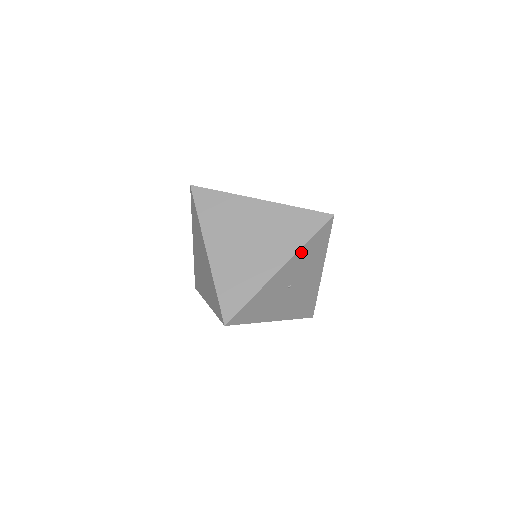
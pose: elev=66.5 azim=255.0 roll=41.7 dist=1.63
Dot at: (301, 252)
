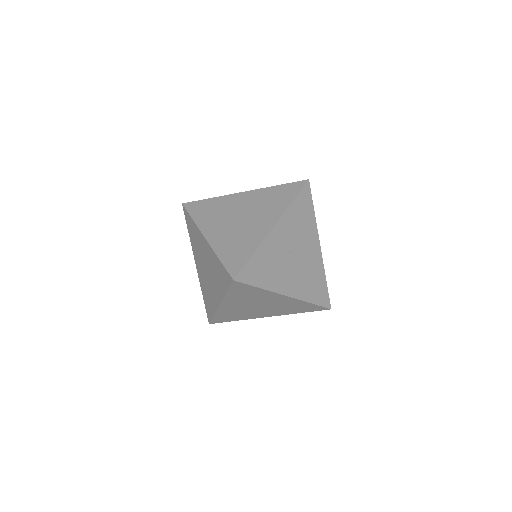
Dot at: (289, 212)
